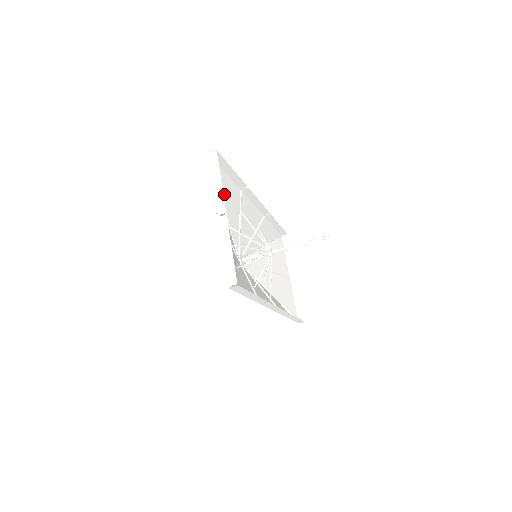
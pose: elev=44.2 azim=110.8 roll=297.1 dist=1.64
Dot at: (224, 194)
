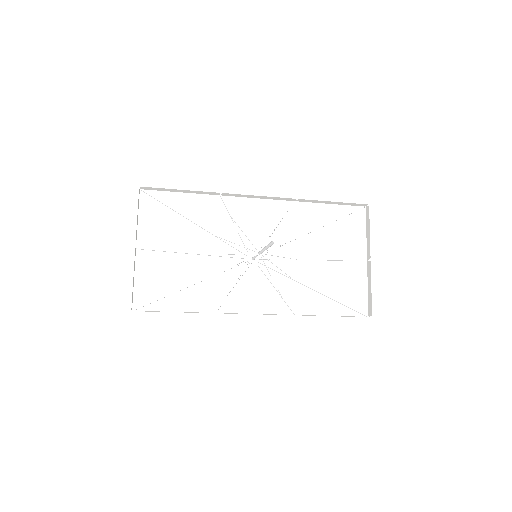
Dot at: (189, 210)
